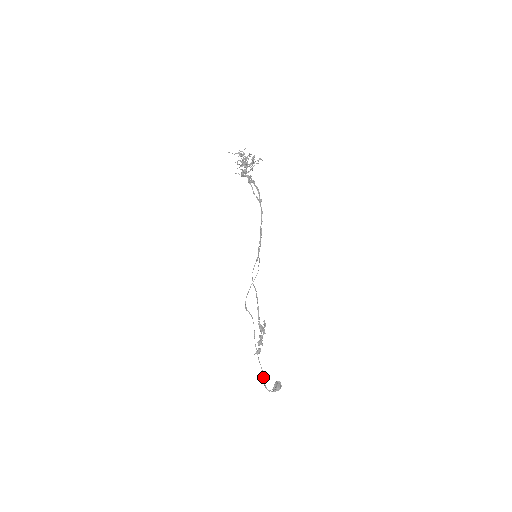
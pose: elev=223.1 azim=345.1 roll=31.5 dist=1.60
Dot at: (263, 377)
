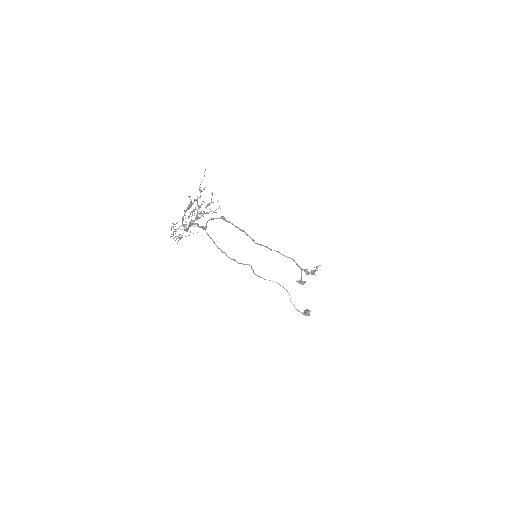
Dot at: occluded
